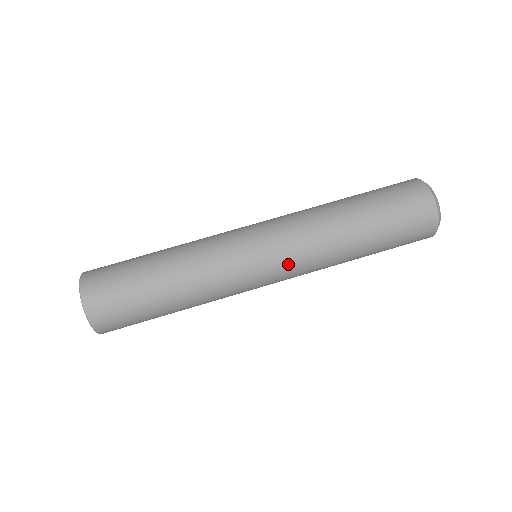
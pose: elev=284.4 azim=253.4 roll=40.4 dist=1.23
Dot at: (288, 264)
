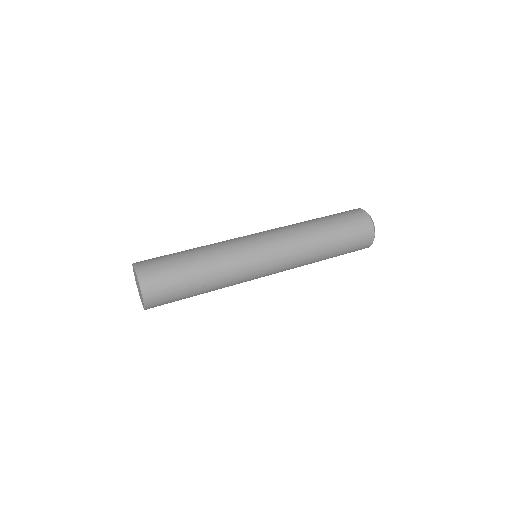
Dot at: (275, 237)
